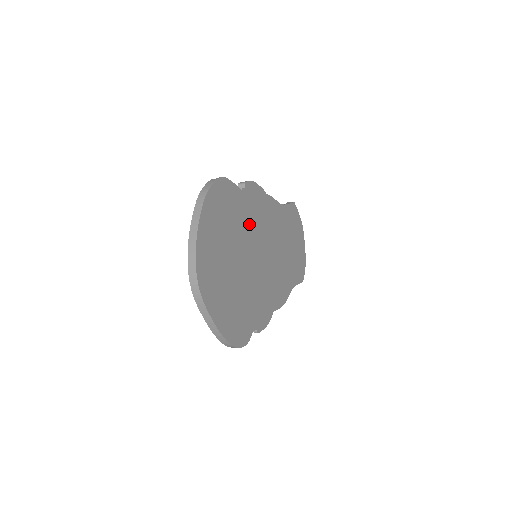
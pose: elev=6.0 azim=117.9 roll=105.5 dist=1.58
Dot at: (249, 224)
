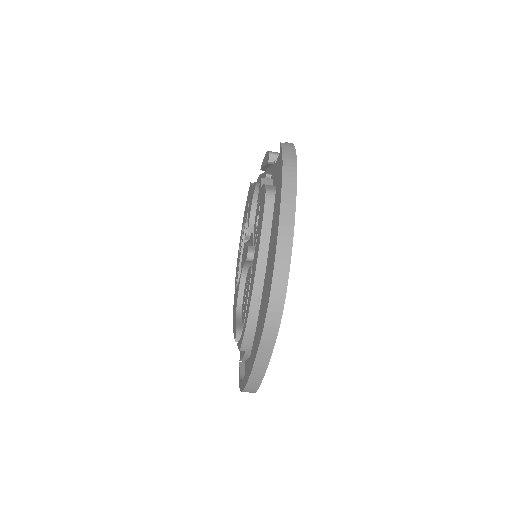
Dot at: occluded
